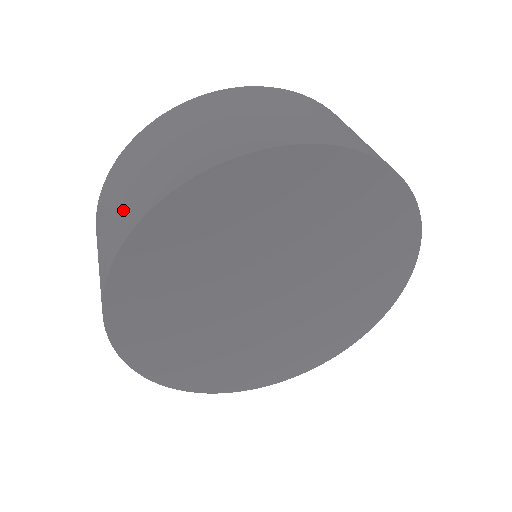
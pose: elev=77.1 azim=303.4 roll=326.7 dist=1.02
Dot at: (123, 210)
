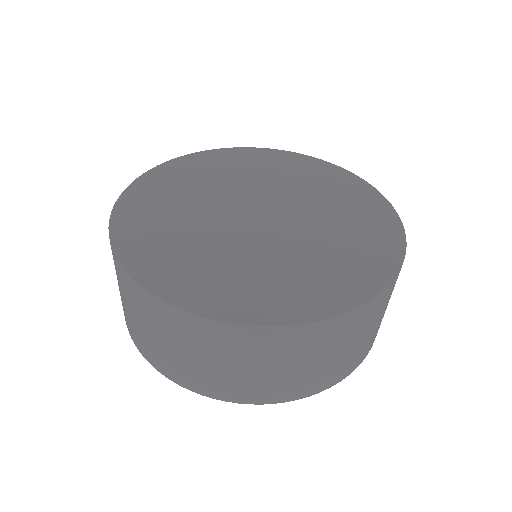
Dot at: occluded
